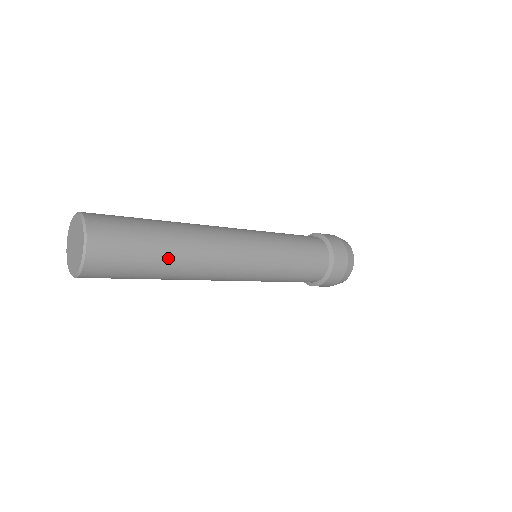
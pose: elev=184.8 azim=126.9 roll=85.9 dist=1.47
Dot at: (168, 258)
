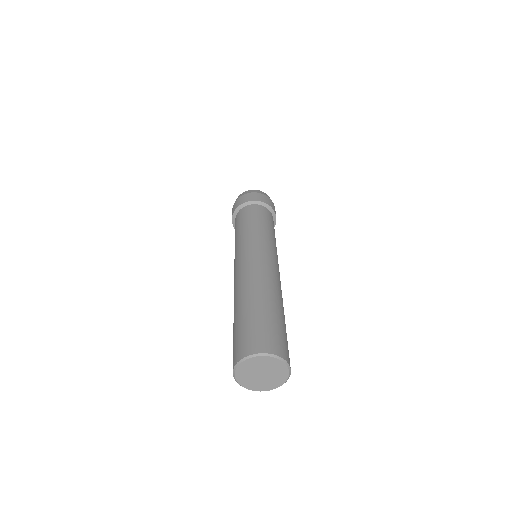
Dot at: occluded
